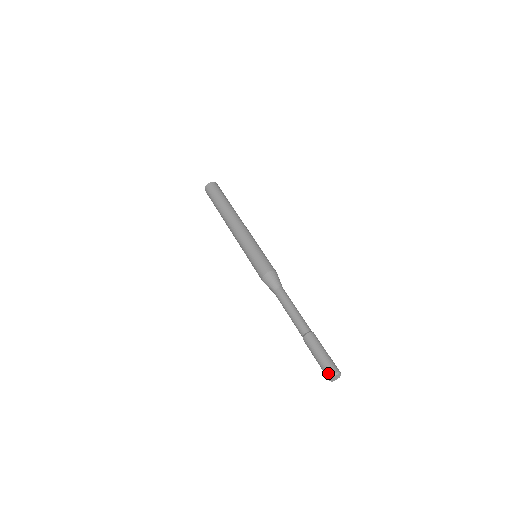
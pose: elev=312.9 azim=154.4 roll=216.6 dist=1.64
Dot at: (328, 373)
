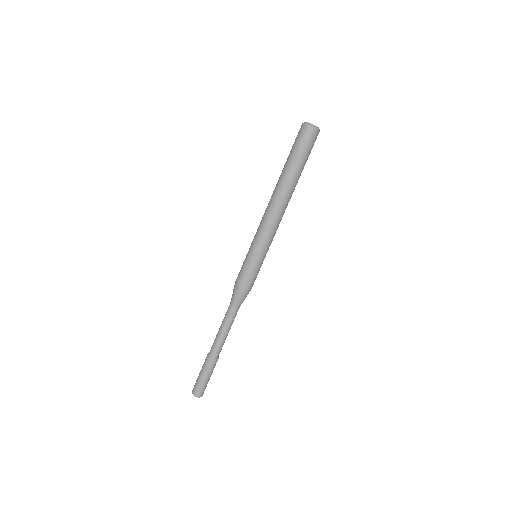
Dot at: (198, 393)
